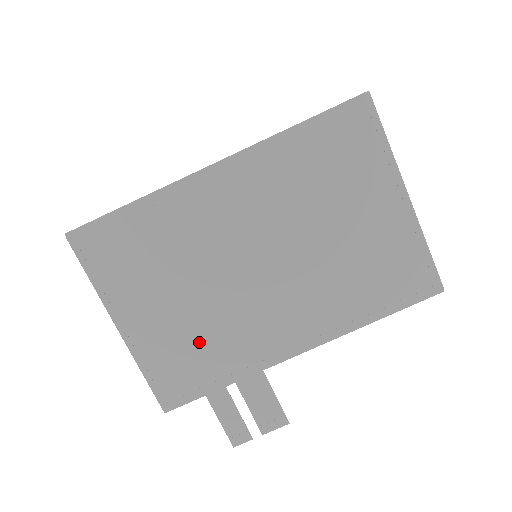
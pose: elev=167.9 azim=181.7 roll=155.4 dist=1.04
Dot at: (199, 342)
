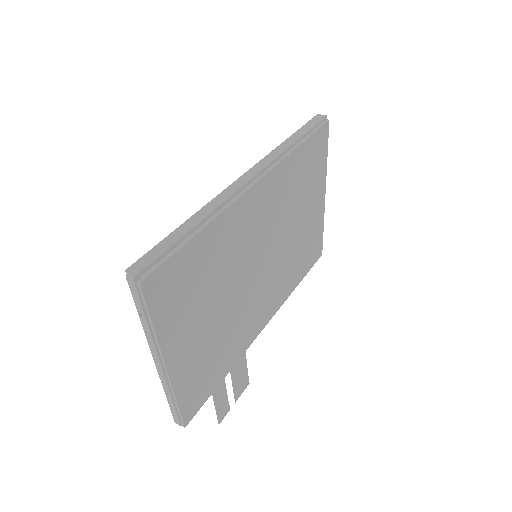
Dot at: (218, 348)
